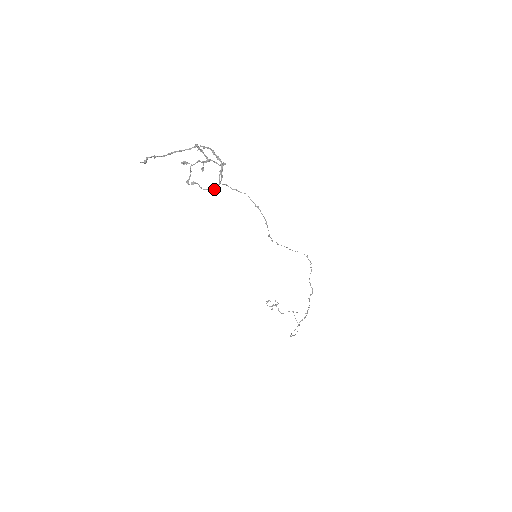
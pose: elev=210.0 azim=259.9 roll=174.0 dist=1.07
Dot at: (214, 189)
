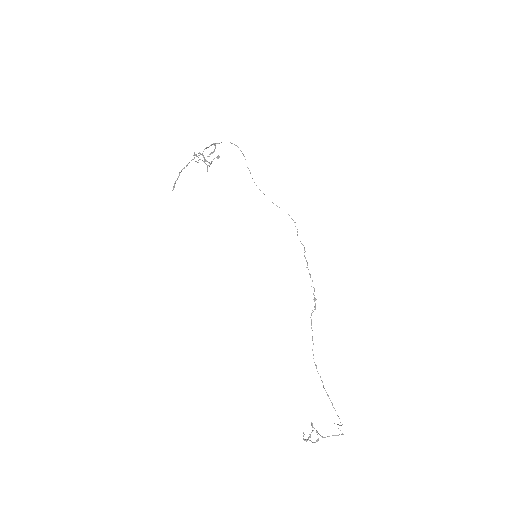
Dot at: occluded
